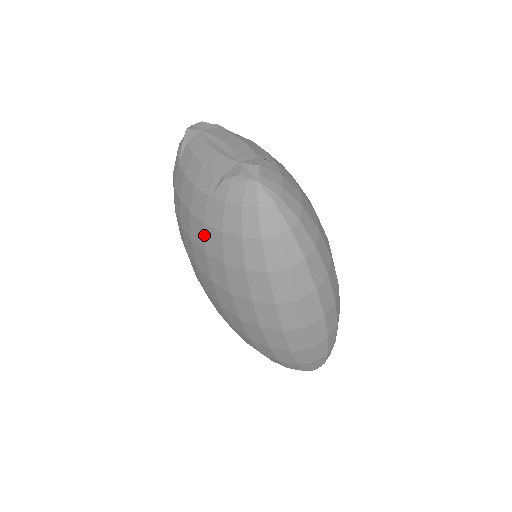
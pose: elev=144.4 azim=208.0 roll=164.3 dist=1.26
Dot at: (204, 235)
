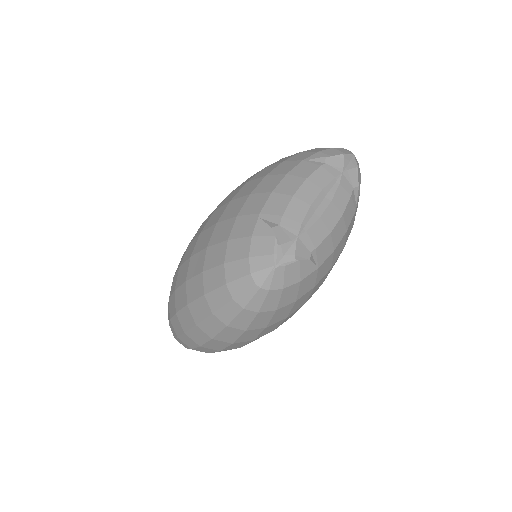
Dot at: (229, 218)
